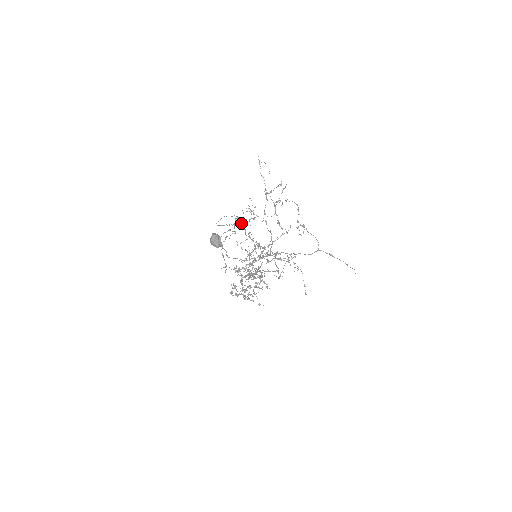
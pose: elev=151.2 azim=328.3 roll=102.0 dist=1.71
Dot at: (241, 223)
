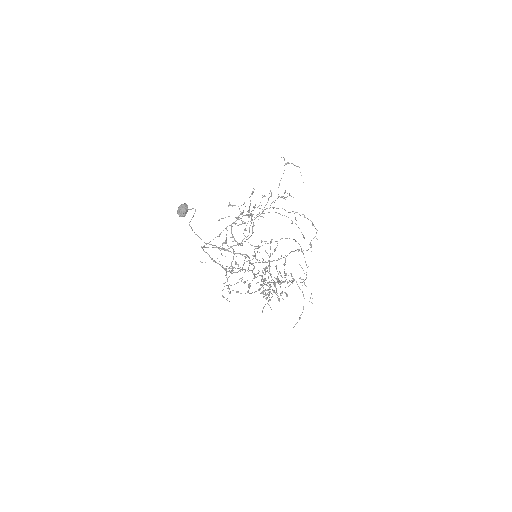
Dot at: occluded
